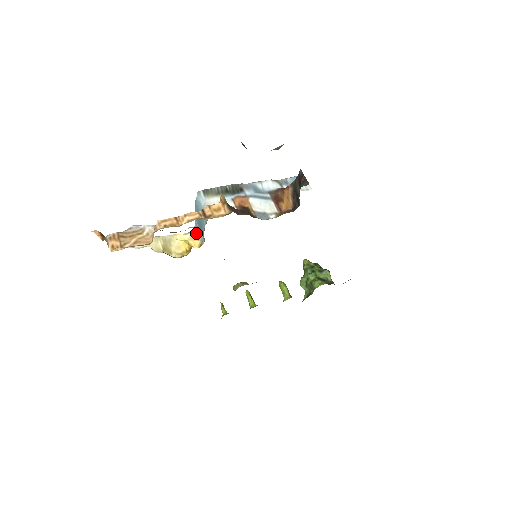
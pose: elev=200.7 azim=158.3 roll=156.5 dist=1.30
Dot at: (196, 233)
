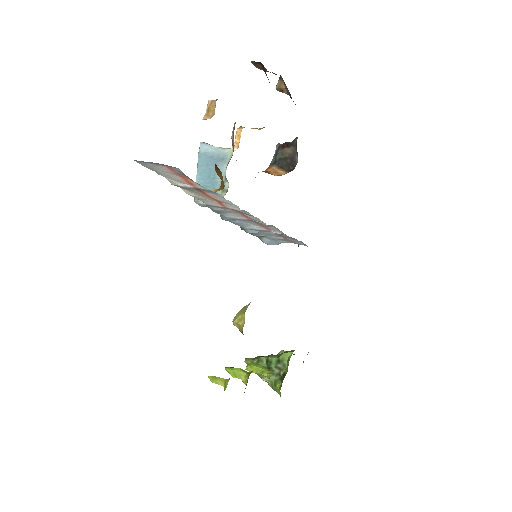
Dot at: occluded
